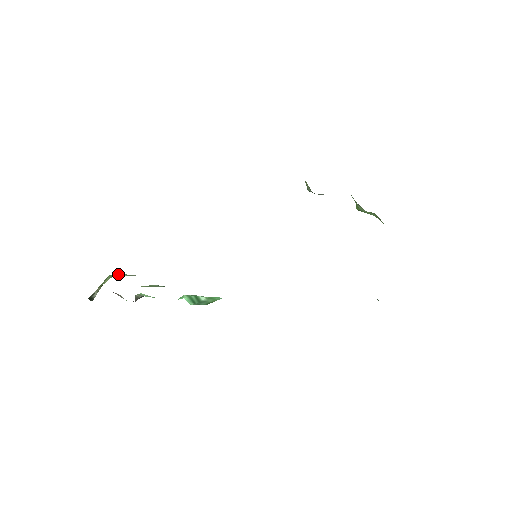
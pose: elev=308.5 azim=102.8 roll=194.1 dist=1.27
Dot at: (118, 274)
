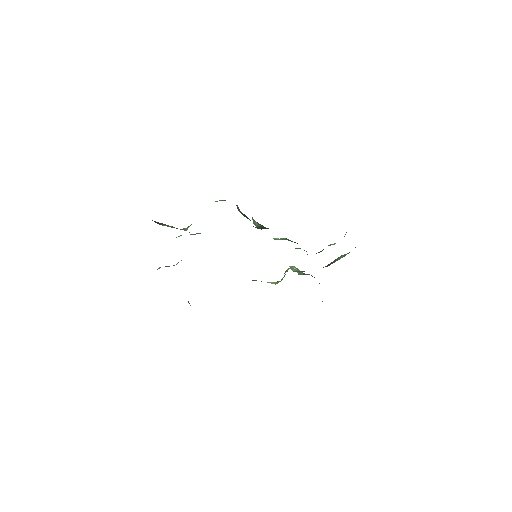
Dot at: occluded
